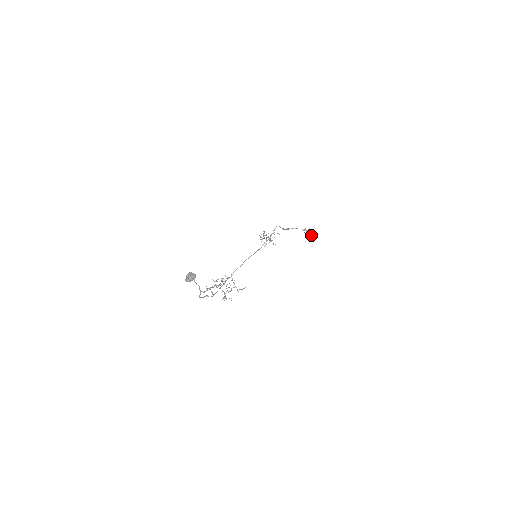
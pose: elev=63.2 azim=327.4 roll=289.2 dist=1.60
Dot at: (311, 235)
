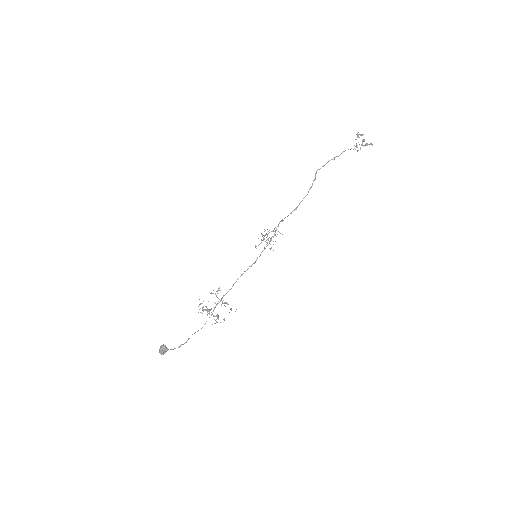
Dot at: (365, 144)
